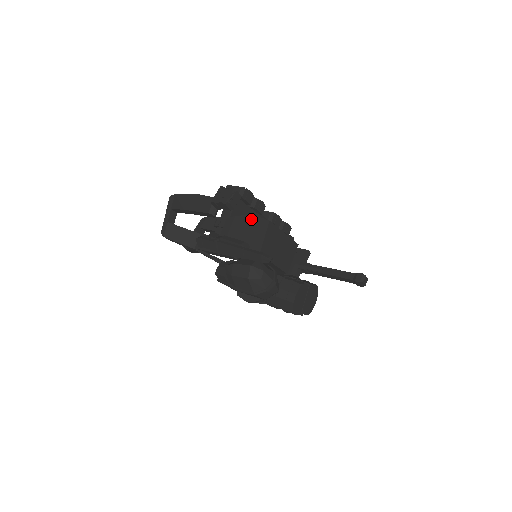
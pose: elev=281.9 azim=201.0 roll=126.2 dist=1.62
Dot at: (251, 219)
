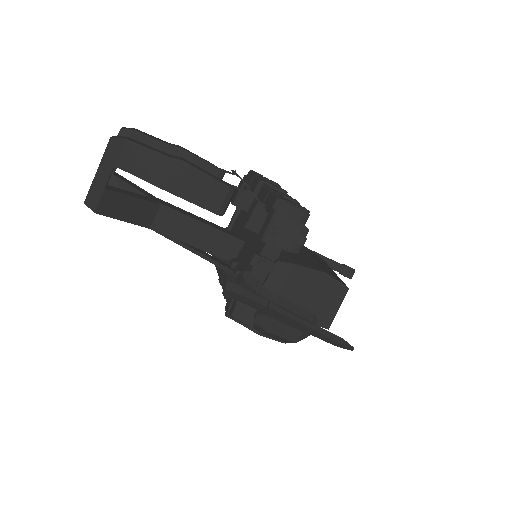
Dot at: (322, 278)
